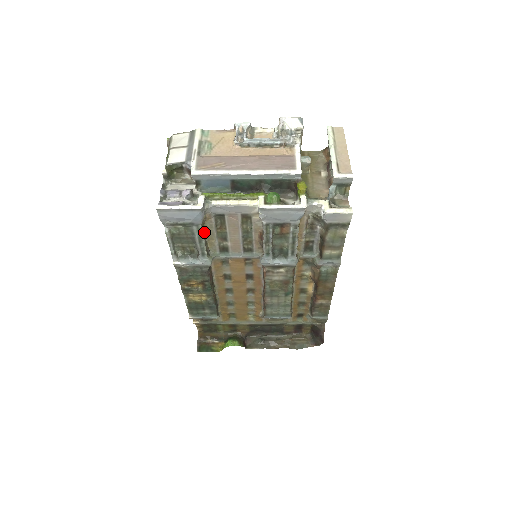
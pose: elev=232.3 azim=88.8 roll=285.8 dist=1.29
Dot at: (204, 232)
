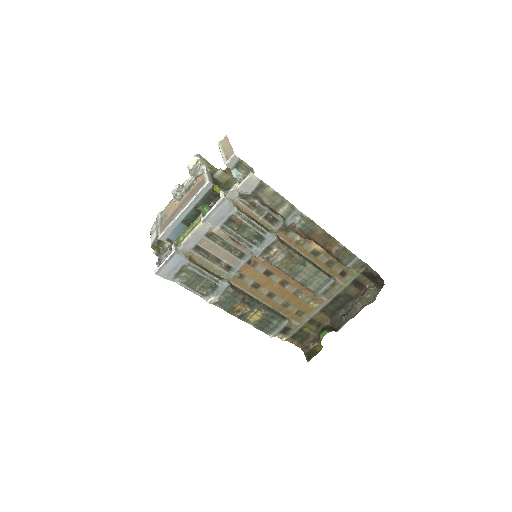
Dot at: (202, 266)
